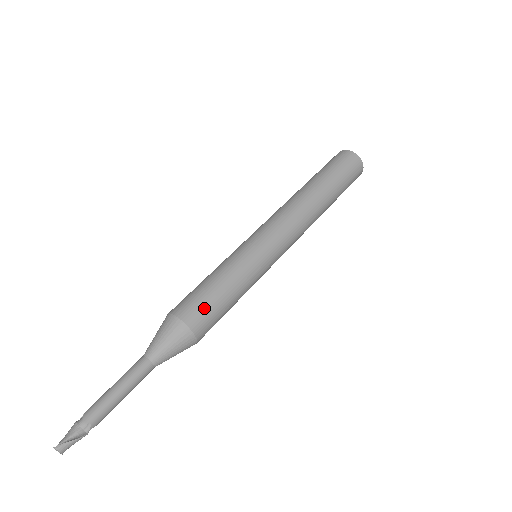
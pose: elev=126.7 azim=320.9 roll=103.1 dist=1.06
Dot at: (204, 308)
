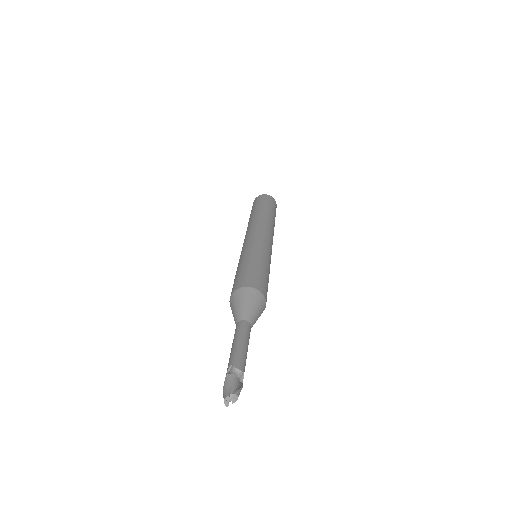
Dot at: (265, 284)
